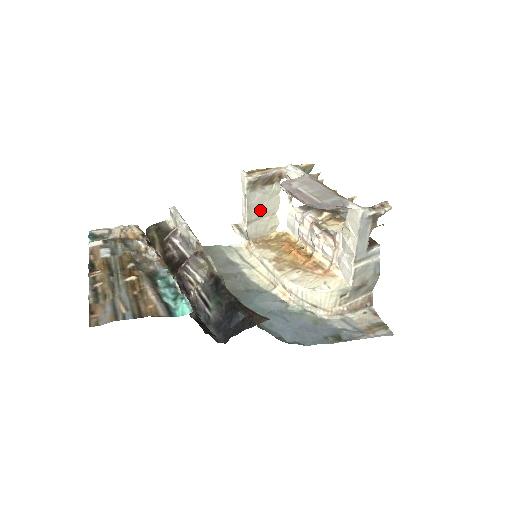
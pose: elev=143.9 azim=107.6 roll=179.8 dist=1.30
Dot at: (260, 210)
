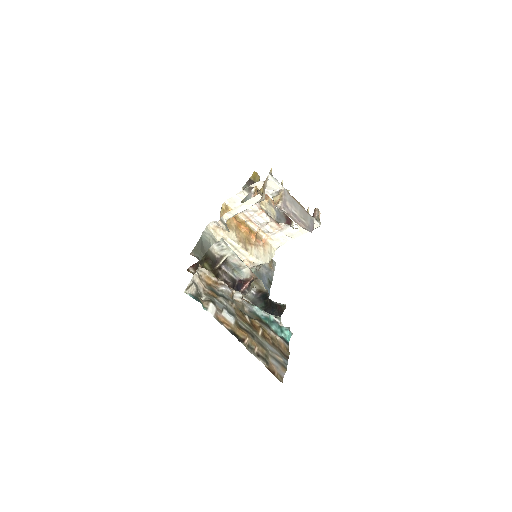
Dot at: occluded
